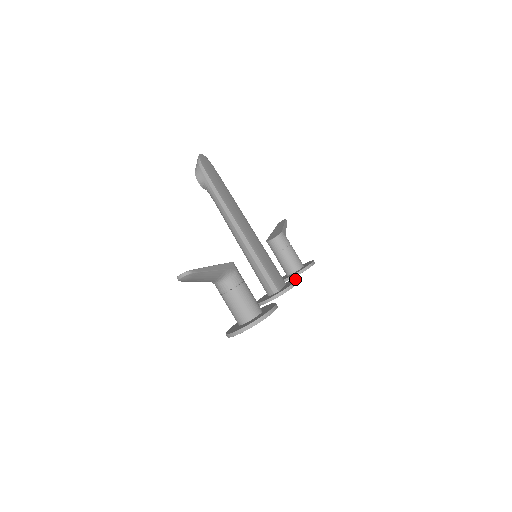
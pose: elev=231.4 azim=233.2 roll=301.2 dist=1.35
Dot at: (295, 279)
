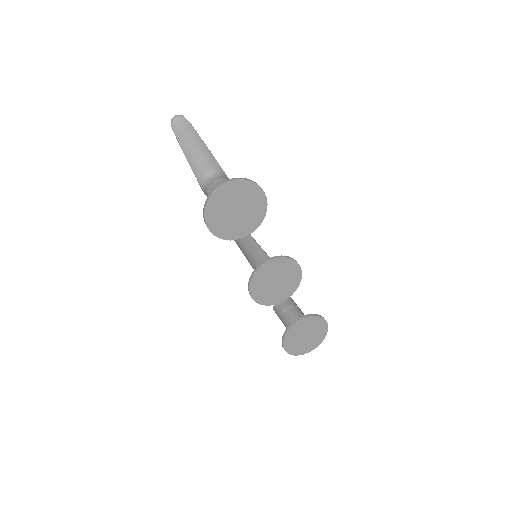
Dot at: (297, 273)
